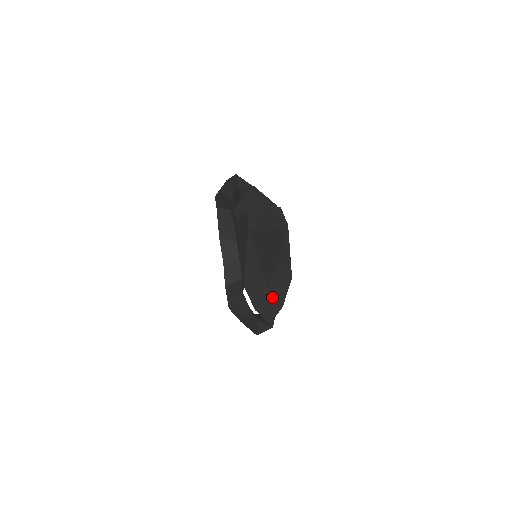
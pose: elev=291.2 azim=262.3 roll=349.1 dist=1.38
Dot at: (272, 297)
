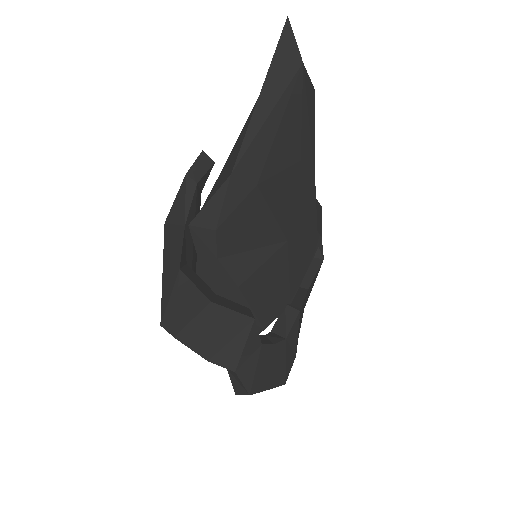
Dot at: (222, 193)
